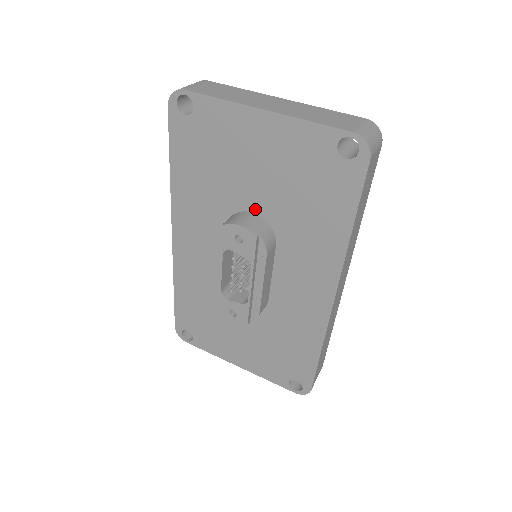
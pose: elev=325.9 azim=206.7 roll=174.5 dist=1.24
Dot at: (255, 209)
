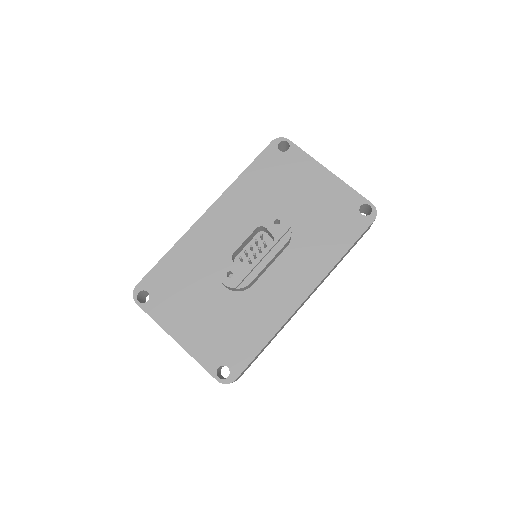
Dot at: occluded
